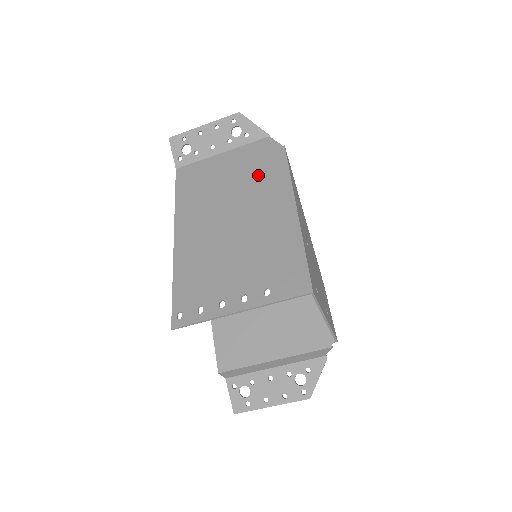
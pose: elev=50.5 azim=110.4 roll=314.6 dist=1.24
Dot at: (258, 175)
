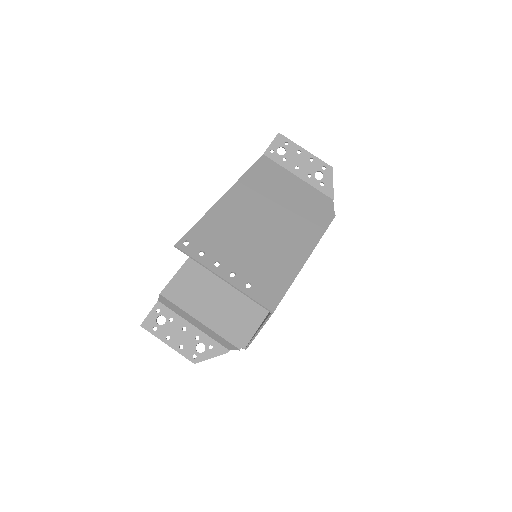
Dot at: (306, 215)
